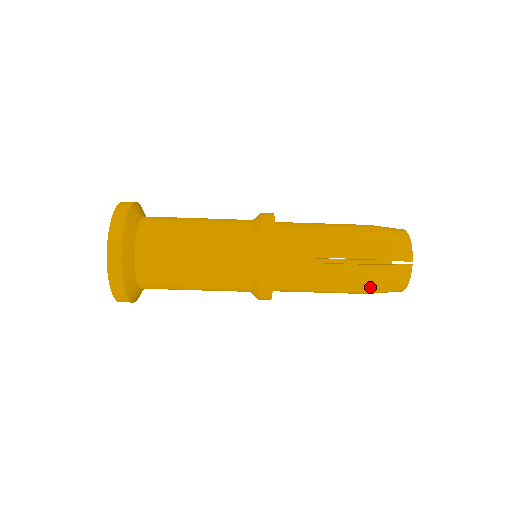
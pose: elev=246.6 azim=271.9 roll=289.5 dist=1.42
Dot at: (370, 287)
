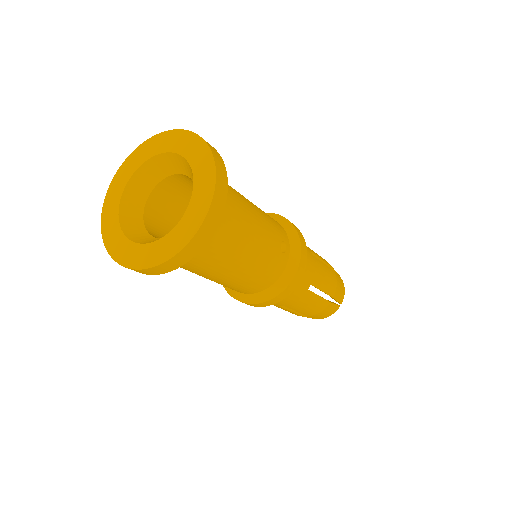
Dot at: occluded
